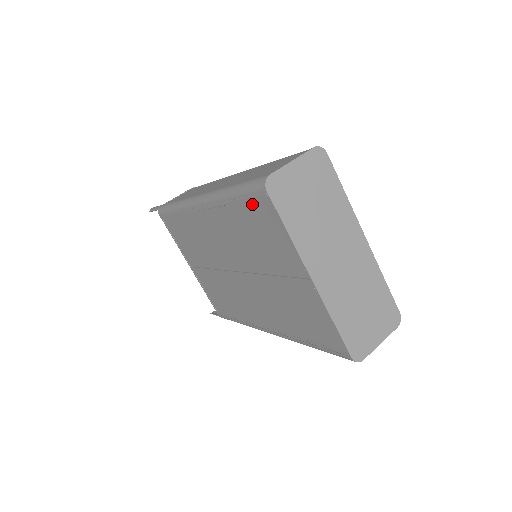
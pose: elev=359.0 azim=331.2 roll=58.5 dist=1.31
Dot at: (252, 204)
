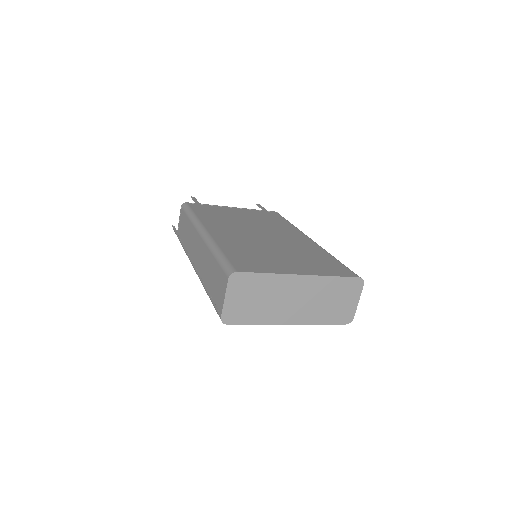
Dot at: occluded
